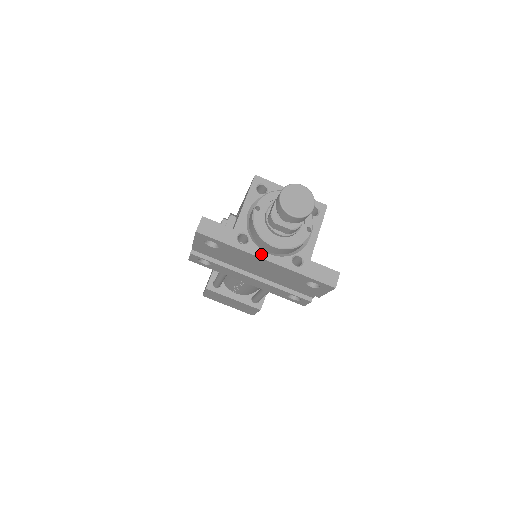
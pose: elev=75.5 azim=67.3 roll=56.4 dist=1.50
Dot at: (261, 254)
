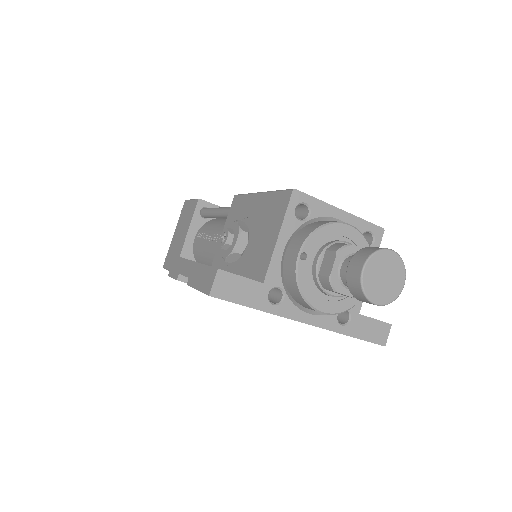
Dot at: (299, 316)
